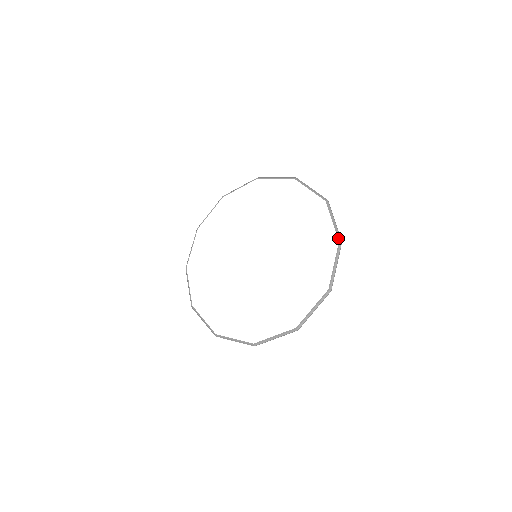
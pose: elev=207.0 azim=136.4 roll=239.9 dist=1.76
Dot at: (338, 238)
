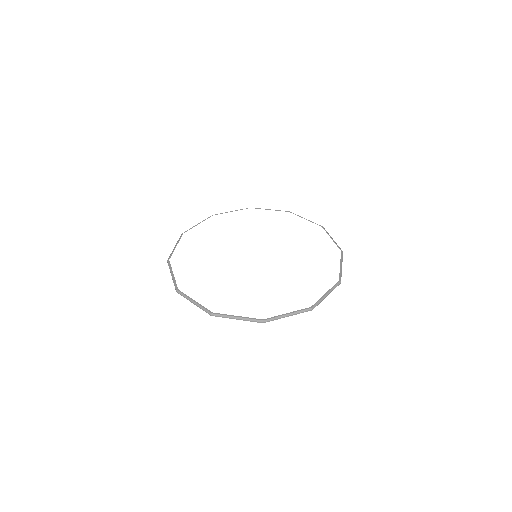
Dot at: (339, 278)
